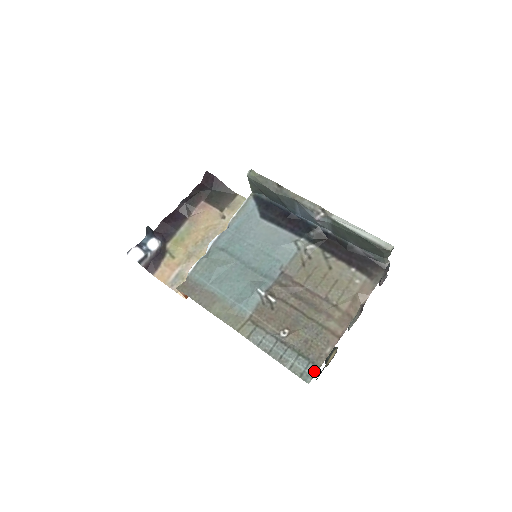
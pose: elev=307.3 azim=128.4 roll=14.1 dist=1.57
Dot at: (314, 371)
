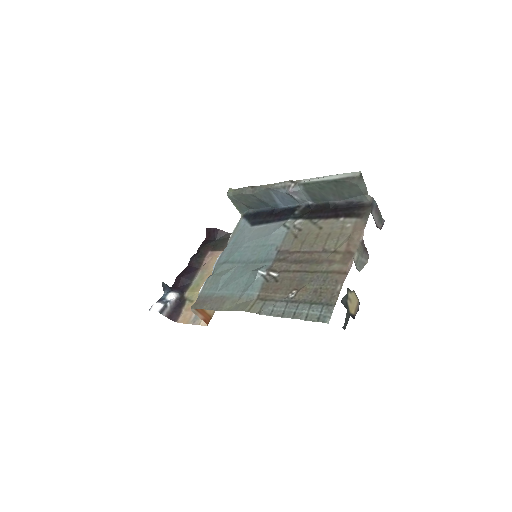
Dot at: (330, 310)
